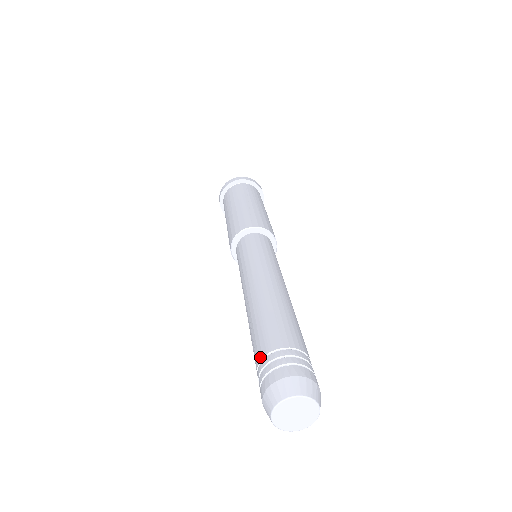
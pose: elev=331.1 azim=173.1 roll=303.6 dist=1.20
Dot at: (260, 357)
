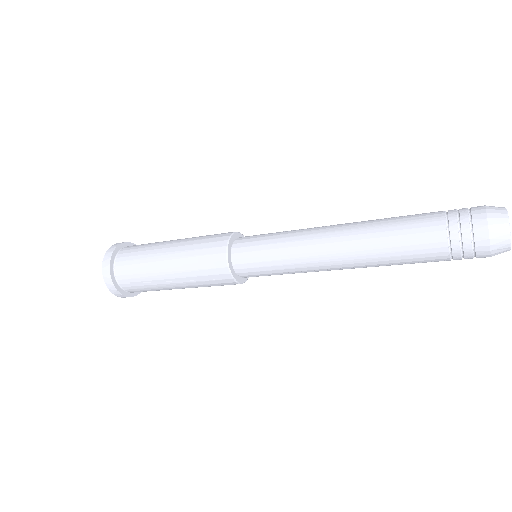
Dot at: (442, 228)
